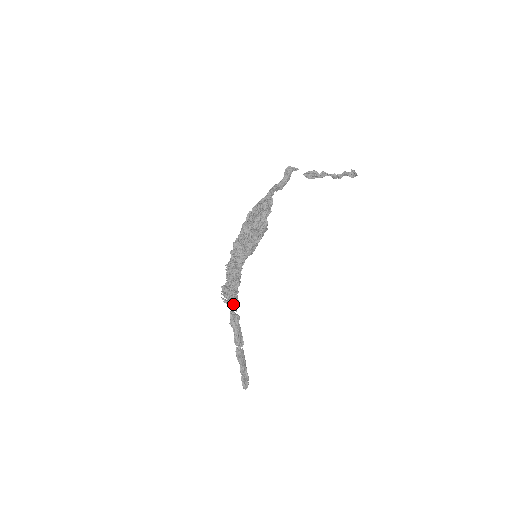
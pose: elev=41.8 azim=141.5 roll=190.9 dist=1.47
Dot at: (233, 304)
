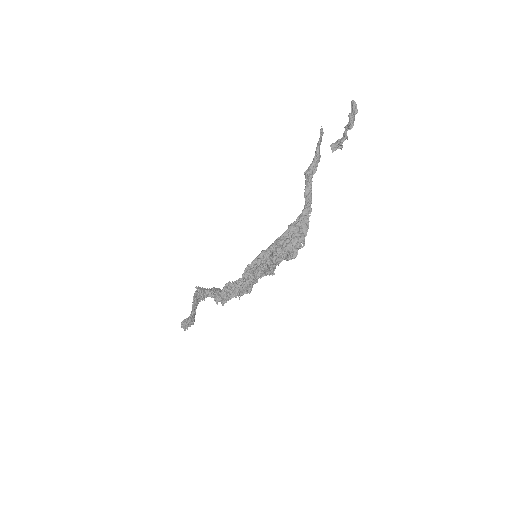
Dot at: occluded
